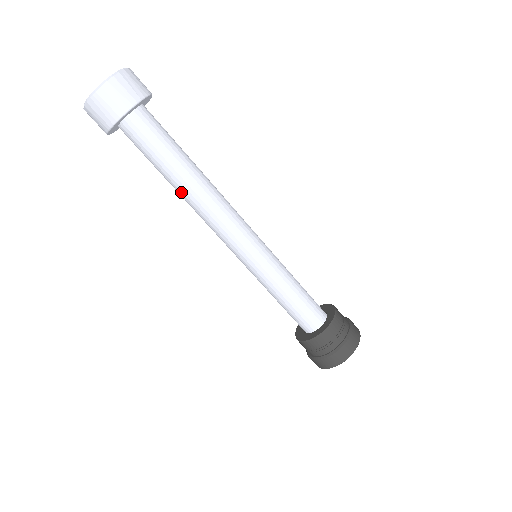
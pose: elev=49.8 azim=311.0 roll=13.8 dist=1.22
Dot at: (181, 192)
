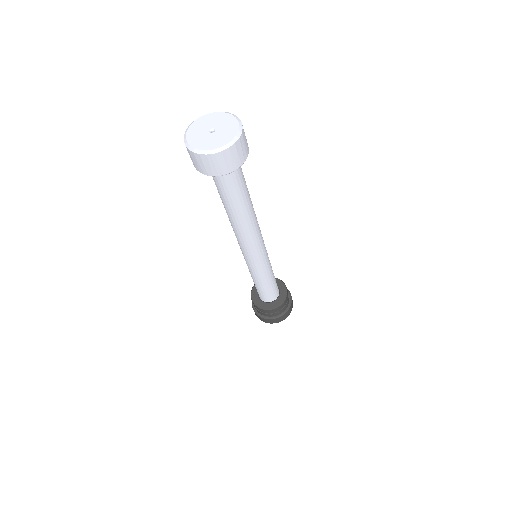
Dot at: (232, 218)
